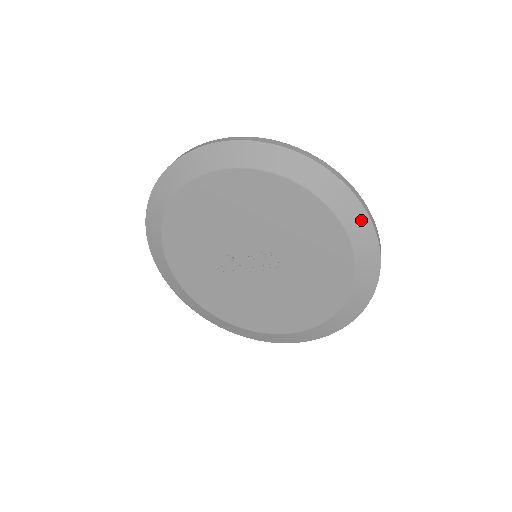
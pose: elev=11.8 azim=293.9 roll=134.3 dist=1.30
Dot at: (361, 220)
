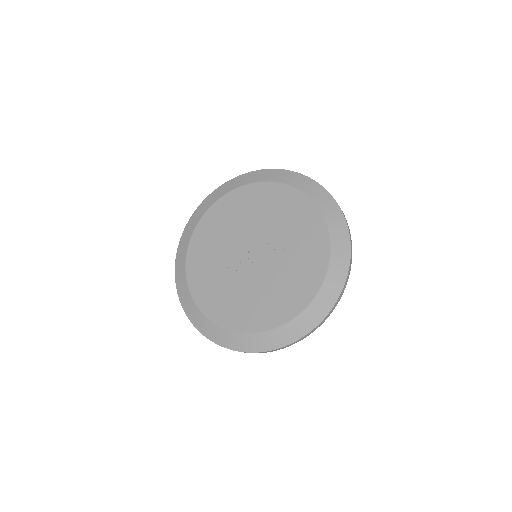
Dot at: (327, 199)
